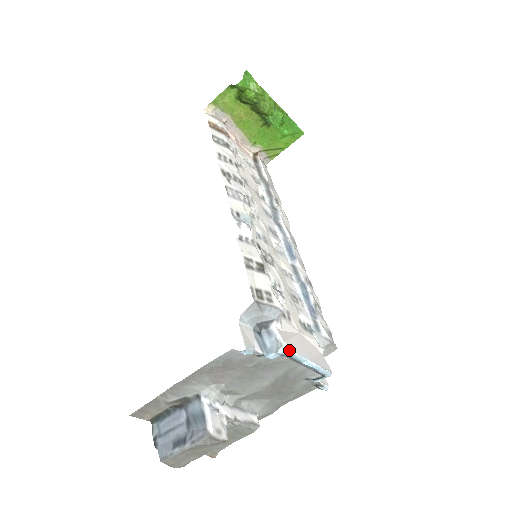
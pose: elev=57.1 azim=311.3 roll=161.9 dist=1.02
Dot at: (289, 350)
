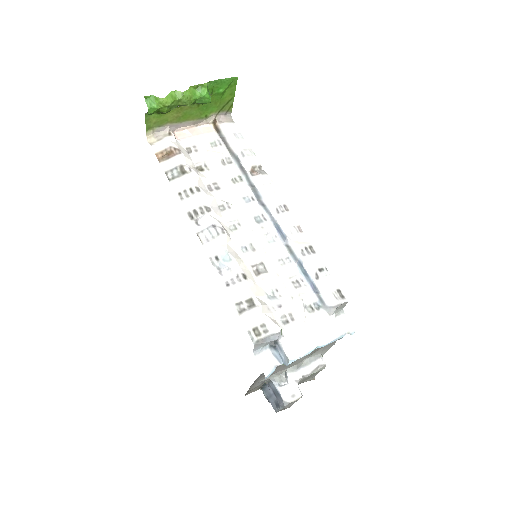
Dot at: (296, 358)
